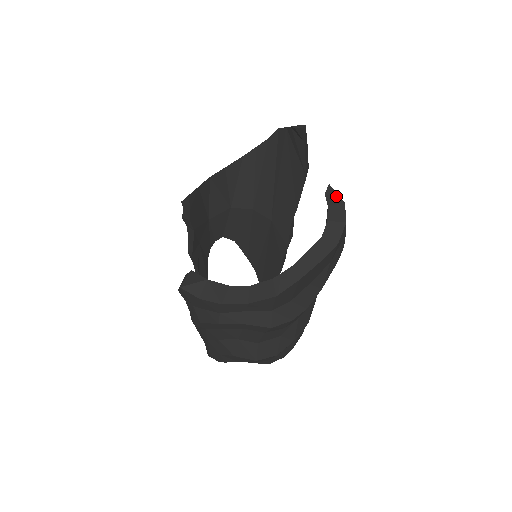
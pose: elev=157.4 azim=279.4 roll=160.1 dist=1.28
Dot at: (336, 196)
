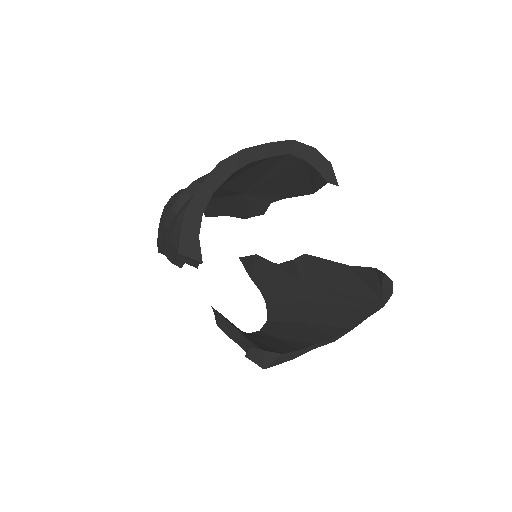
Dot at: (388, 280)
